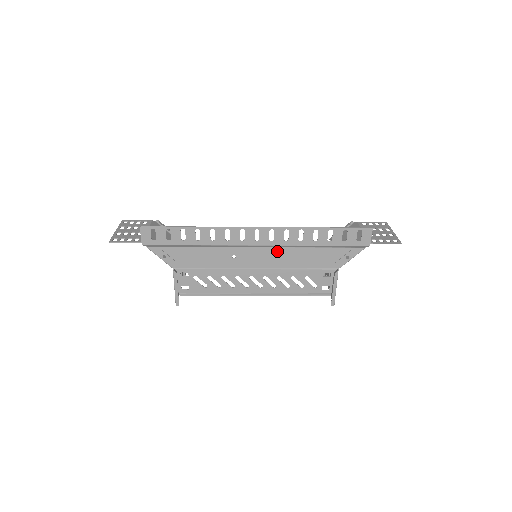
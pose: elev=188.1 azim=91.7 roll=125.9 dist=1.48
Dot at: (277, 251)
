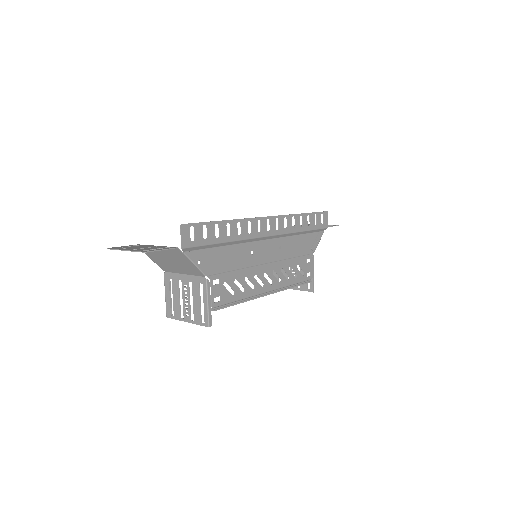
Dot at: (279, 242)
